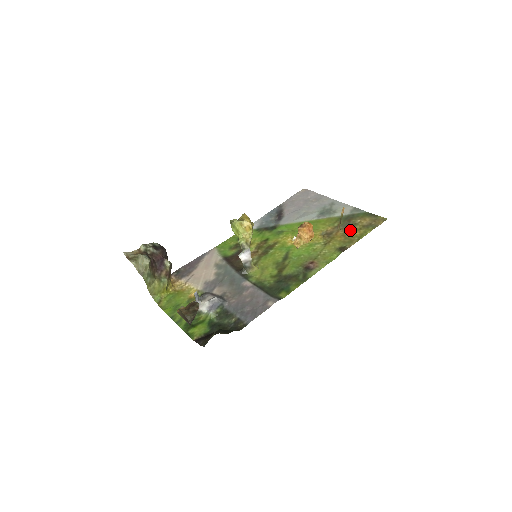
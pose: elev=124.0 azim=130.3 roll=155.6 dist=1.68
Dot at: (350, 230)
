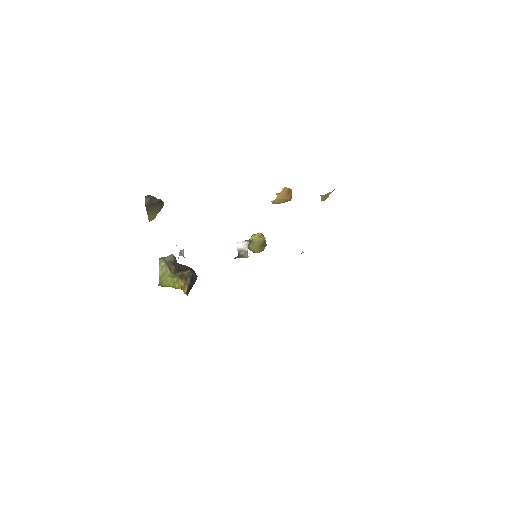
Dot at: occluded
